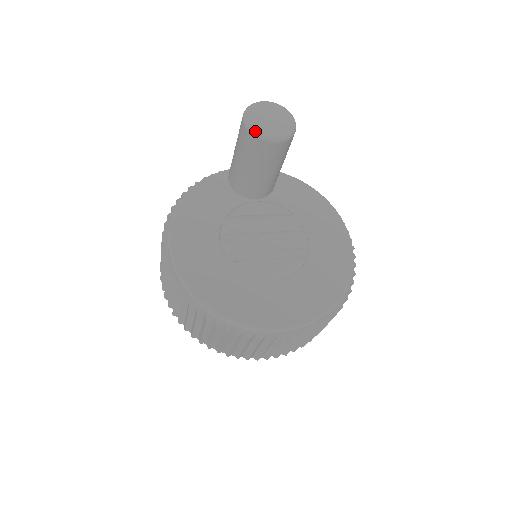
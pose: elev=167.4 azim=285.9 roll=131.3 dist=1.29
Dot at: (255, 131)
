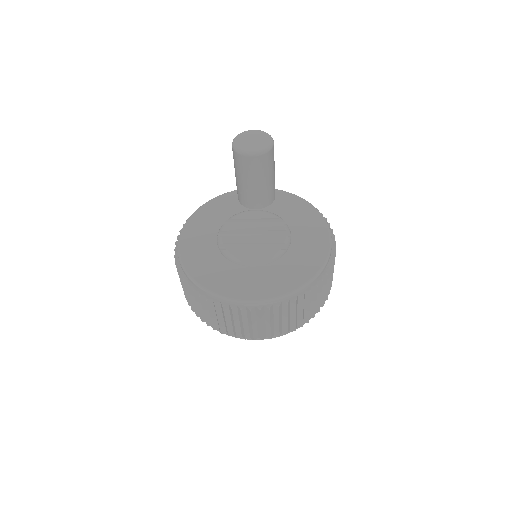
Dot at: (237, 149)
